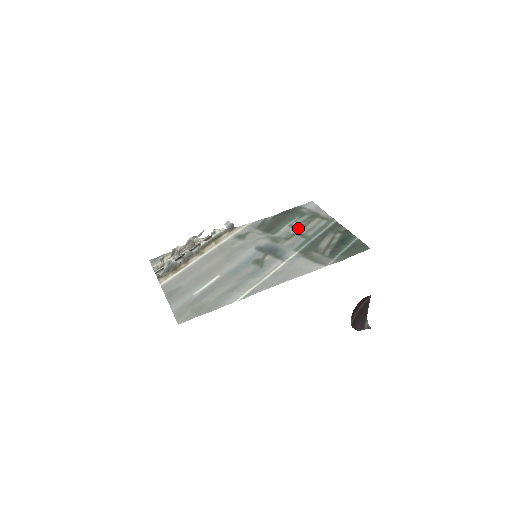
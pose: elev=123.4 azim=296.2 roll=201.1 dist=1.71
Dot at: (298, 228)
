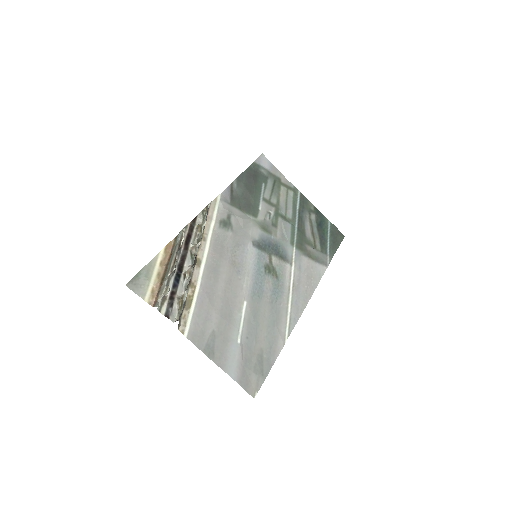
Dot at: (273, 204)
